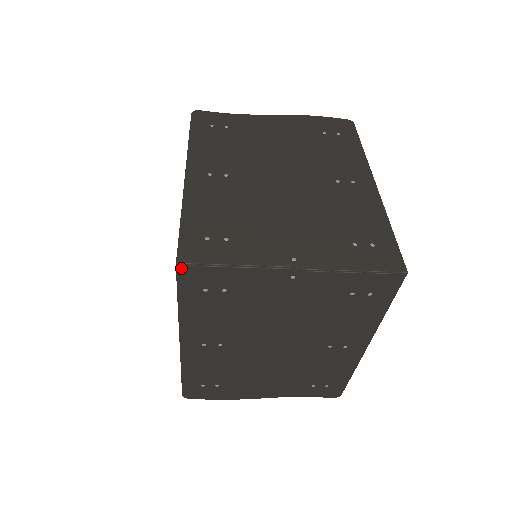
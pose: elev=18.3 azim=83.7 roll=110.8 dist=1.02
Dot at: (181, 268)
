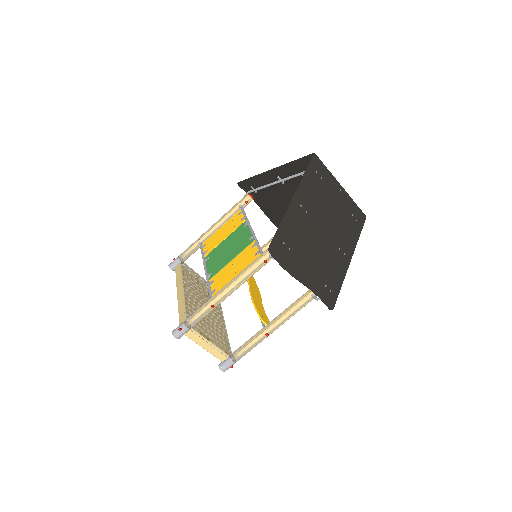
Dot at: (315, 155)
